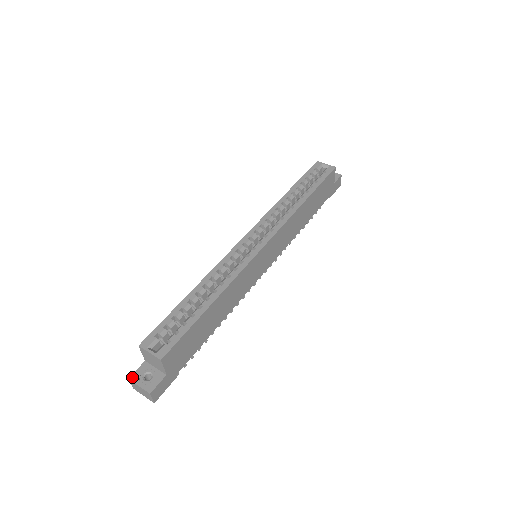
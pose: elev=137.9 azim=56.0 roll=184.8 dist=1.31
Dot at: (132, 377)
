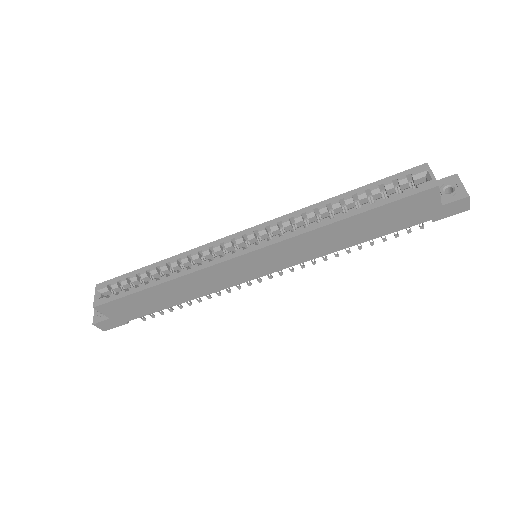
Dot at: occluded
